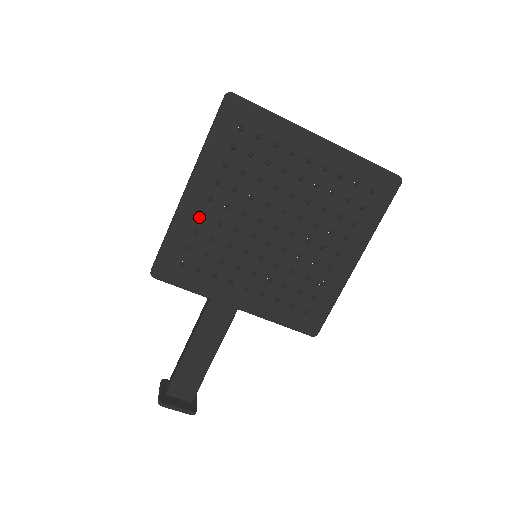
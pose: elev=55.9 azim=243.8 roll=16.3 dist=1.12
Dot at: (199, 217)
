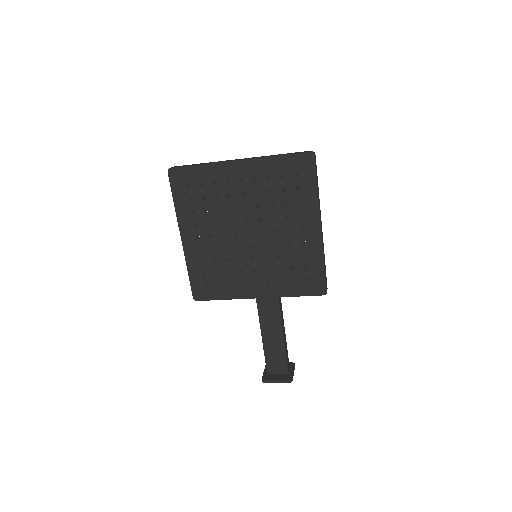
Dot at: (198, 251)
